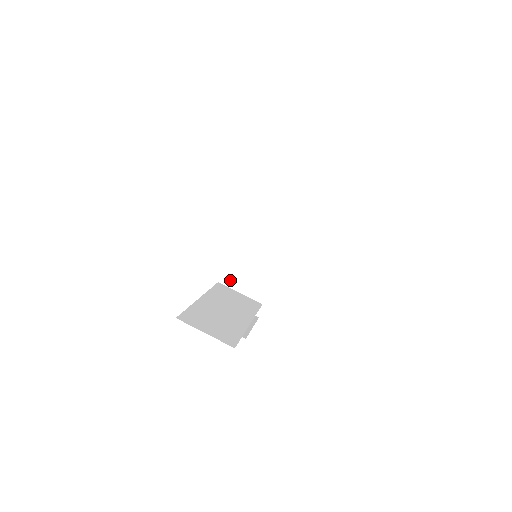
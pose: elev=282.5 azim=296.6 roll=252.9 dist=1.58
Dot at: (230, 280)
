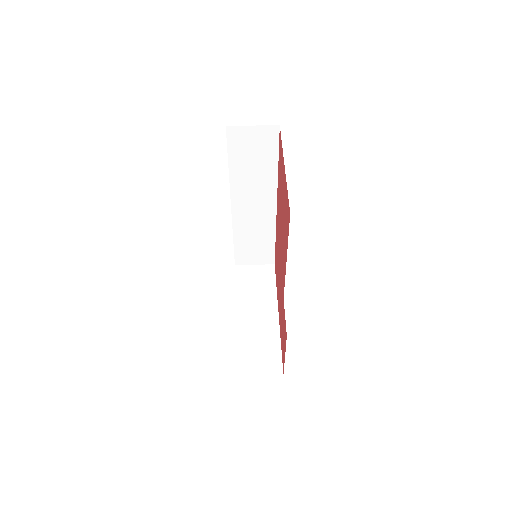
Dot at: (235, 354)
